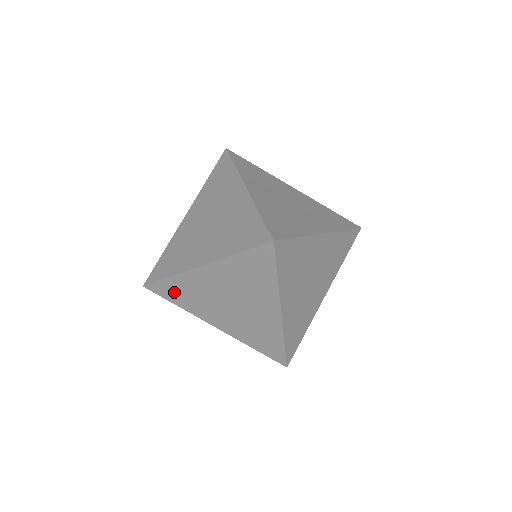
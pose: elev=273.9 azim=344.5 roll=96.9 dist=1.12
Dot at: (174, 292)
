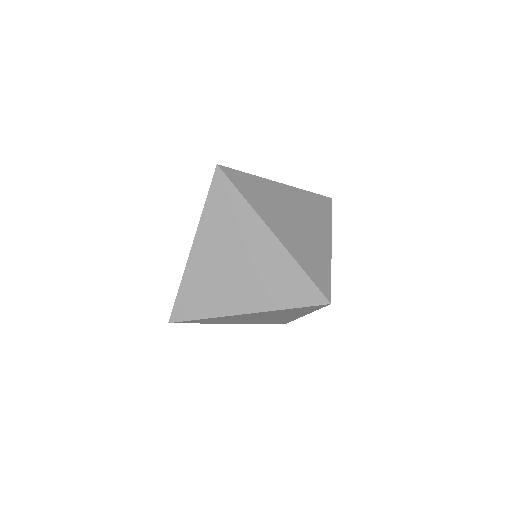
Dot at: (192, 302)
